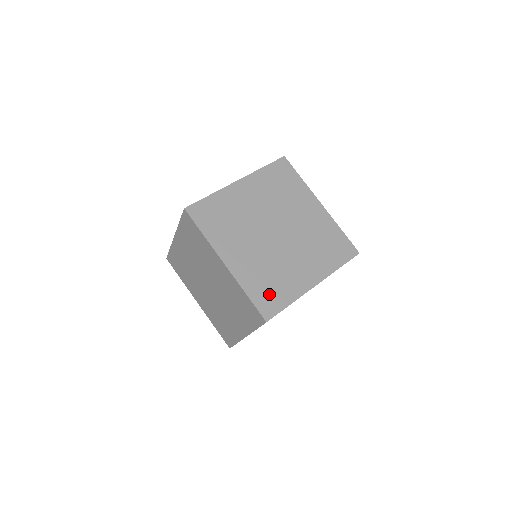
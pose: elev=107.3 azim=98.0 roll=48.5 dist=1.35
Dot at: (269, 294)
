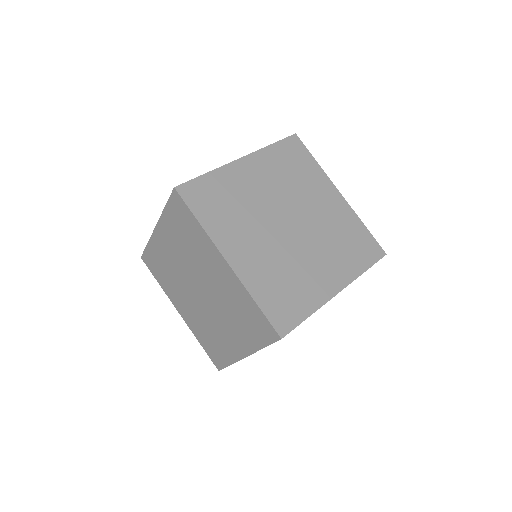
Dot at: (283, 302)
